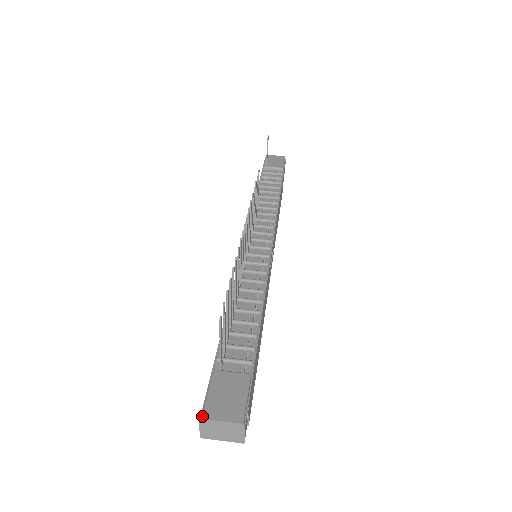
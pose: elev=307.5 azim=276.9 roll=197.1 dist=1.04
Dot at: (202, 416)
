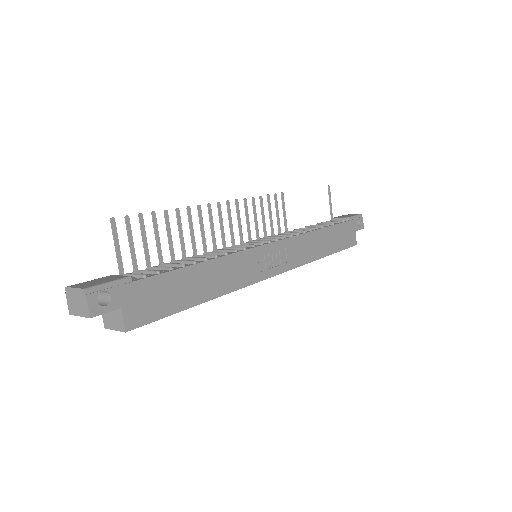
Dot at: (68, 286)
